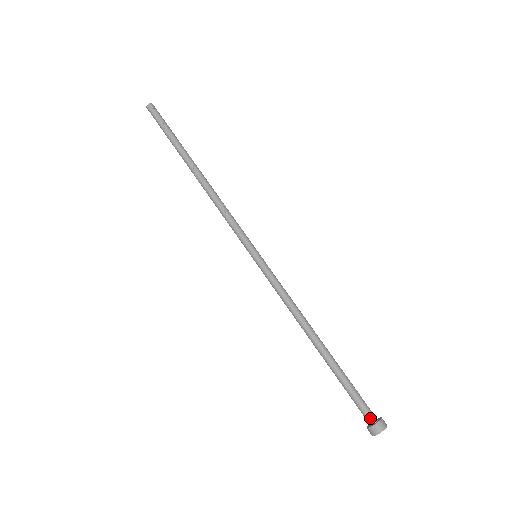
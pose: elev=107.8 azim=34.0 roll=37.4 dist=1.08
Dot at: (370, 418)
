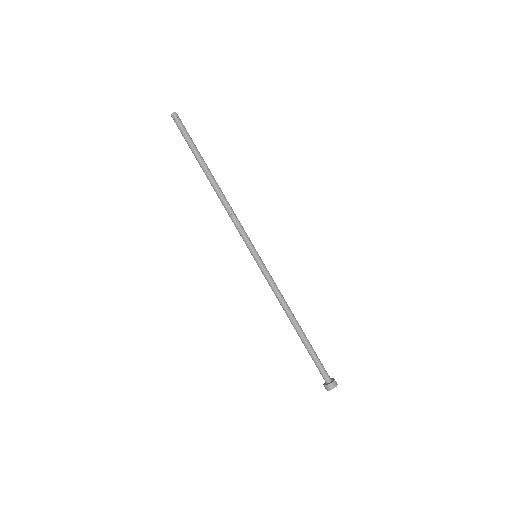
Dot at: (325, 380)
